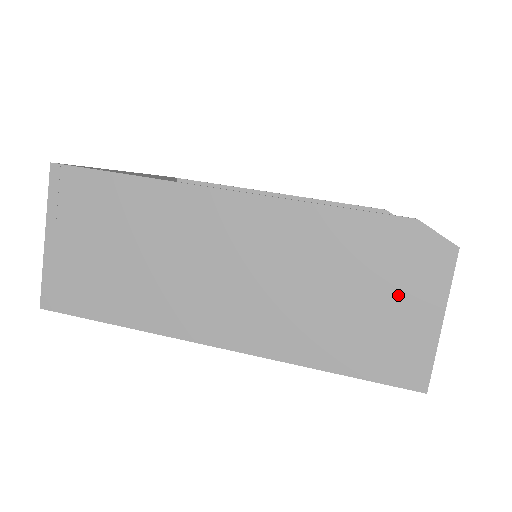
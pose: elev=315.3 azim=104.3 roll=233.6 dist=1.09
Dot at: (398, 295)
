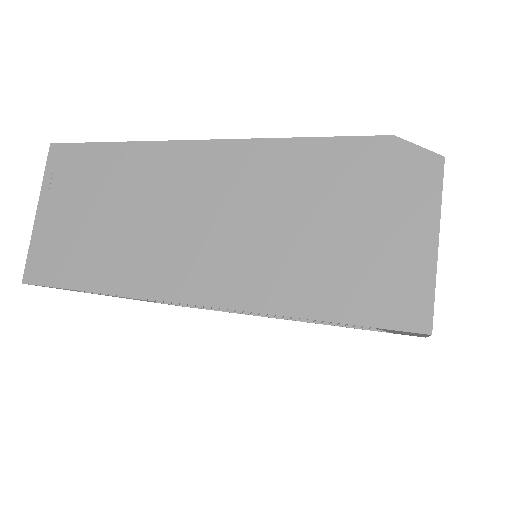
Dot at: (382, 219)
